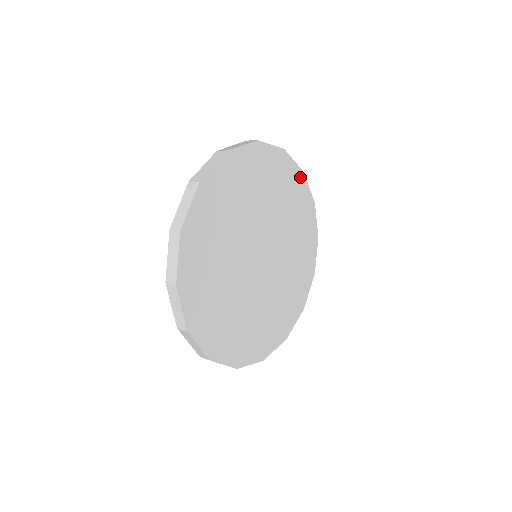
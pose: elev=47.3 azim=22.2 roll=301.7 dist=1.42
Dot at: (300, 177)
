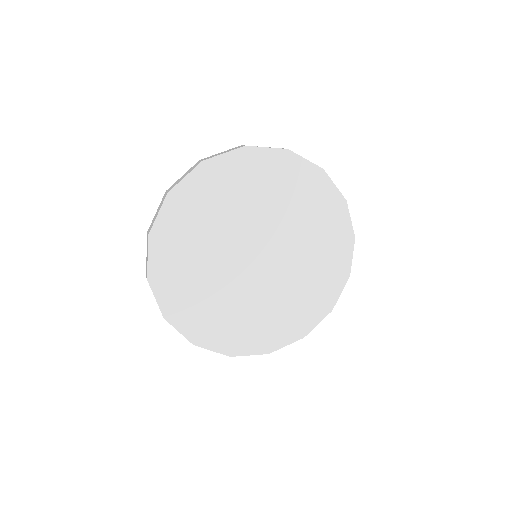
Dot at: (318, 175)
